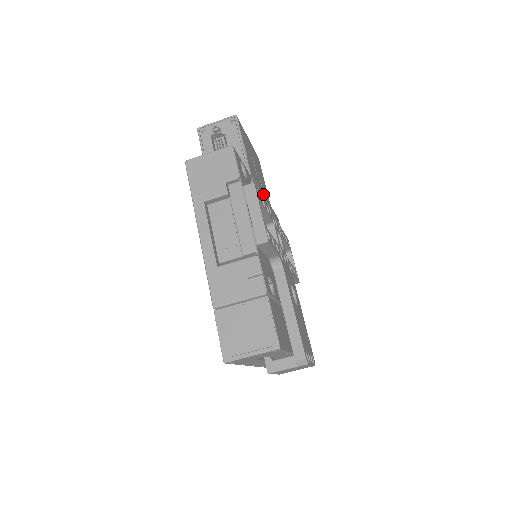
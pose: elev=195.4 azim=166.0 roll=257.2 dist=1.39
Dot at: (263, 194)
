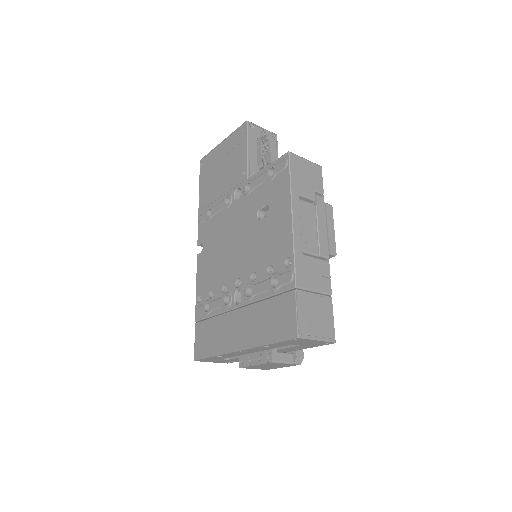
Dot at: occluded
